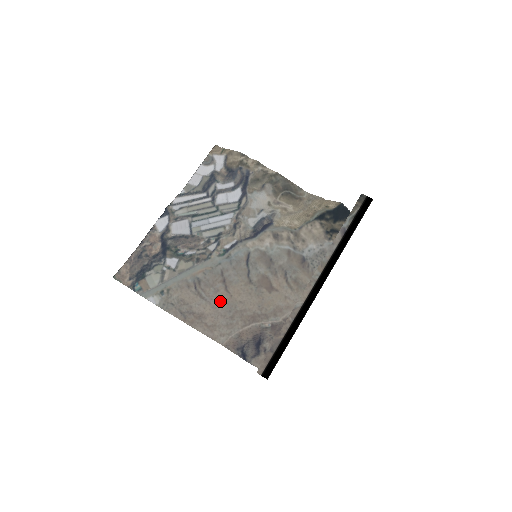
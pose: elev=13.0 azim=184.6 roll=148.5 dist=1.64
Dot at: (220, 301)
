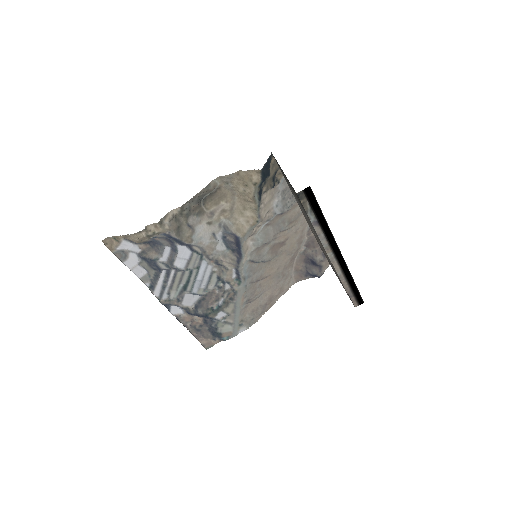
Dot at: (268, 283)
